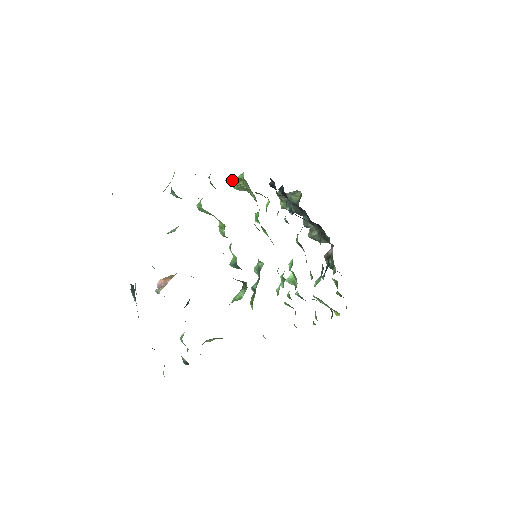
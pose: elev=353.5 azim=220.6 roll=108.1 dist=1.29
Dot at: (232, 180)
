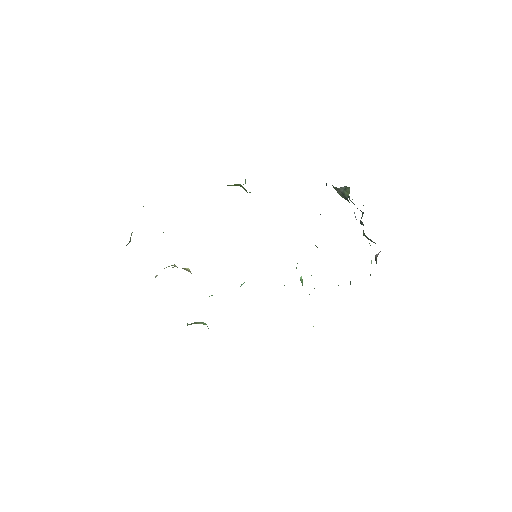
Dot at: (235, 185)
